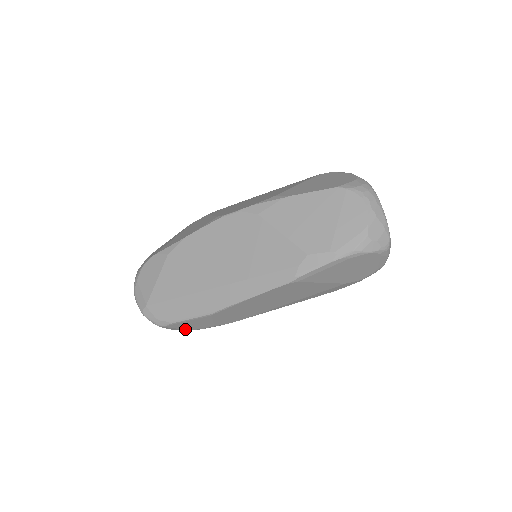
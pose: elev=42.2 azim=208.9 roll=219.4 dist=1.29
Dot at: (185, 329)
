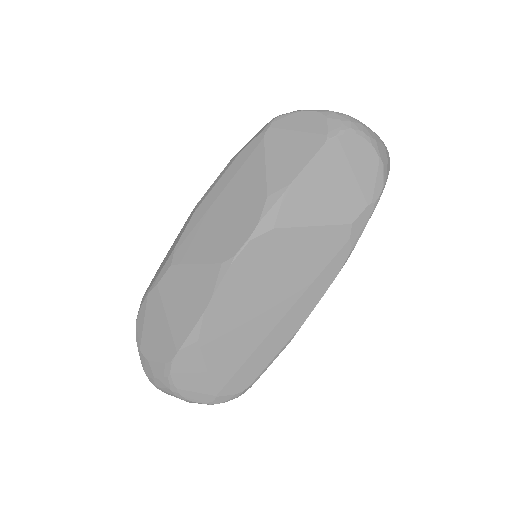
Dot at: occluded
